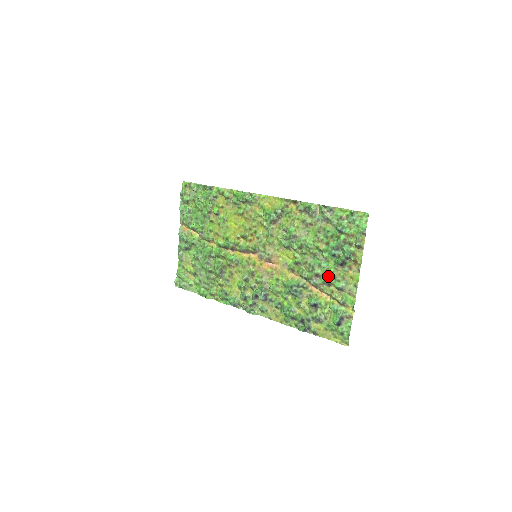
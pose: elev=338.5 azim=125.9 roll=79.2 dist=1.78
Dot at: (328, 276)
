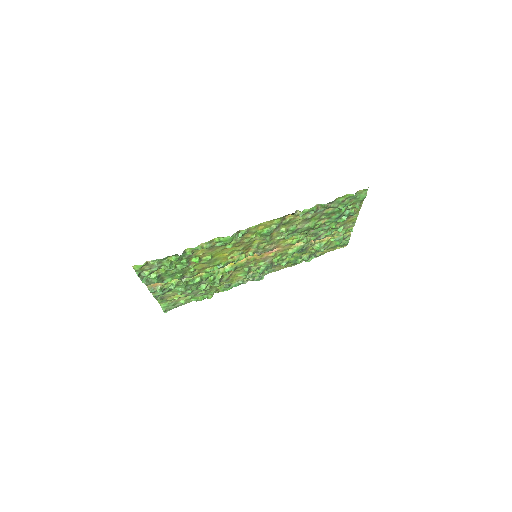
Dot at: (330, 231)
